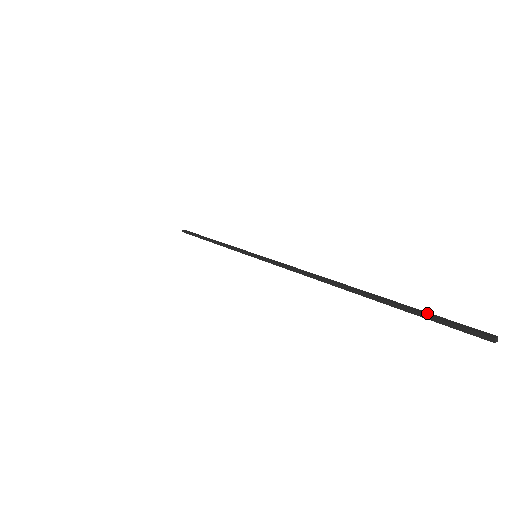
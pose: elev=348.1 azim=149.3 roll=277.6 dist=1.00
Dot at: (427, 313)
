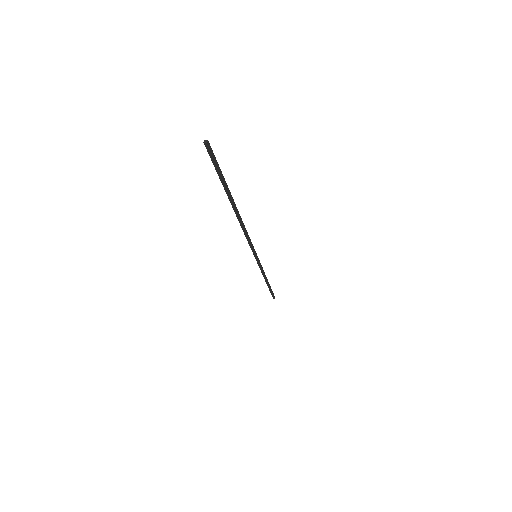
Dot at: (219, 170)
